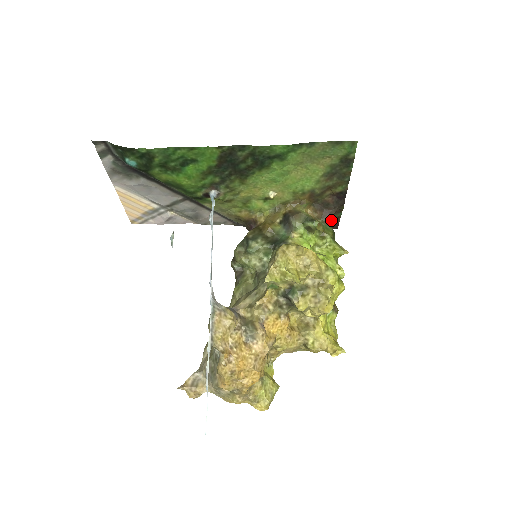
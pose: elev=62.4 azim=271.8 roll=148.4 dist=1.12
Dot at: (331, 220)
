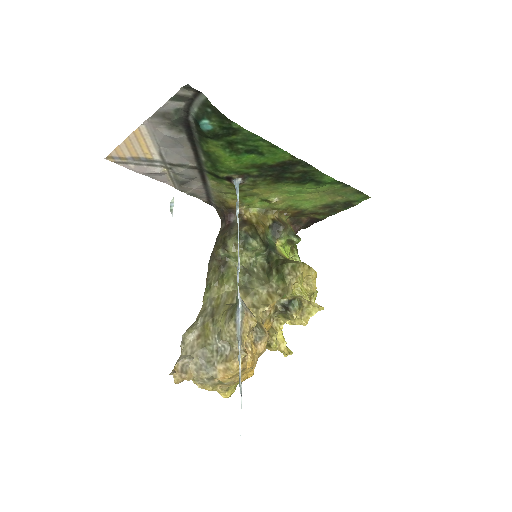
Dot at: occluded
